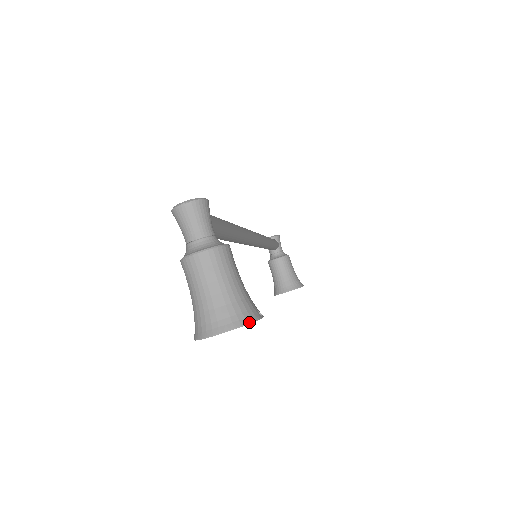
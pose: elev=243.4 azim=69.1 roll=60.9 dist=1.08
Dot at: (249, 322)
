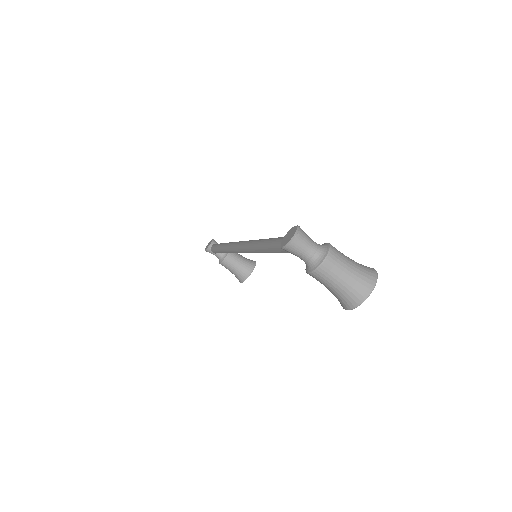
Dot at: (377, 274)
